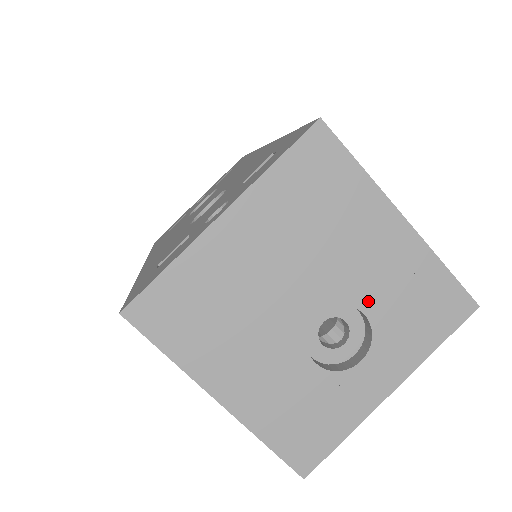
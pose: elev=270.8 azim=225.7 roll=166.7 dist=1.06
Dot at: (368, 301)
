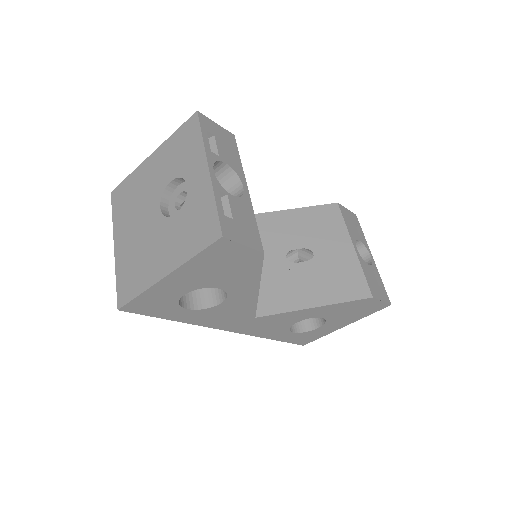
Dot at: (168, 178)
